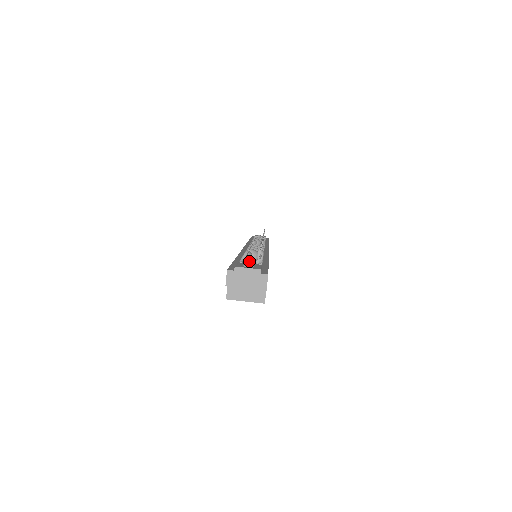
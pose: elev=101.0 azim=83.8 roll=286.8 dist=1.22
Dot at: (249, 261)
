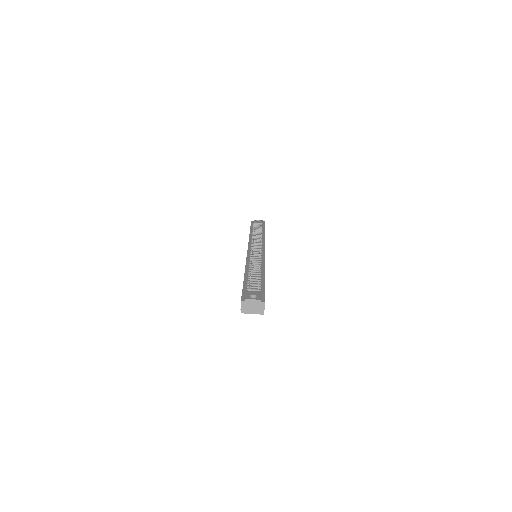
Dot at: (253, 284)
